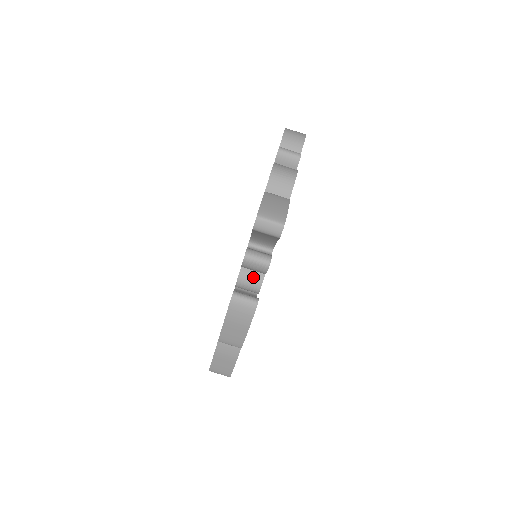
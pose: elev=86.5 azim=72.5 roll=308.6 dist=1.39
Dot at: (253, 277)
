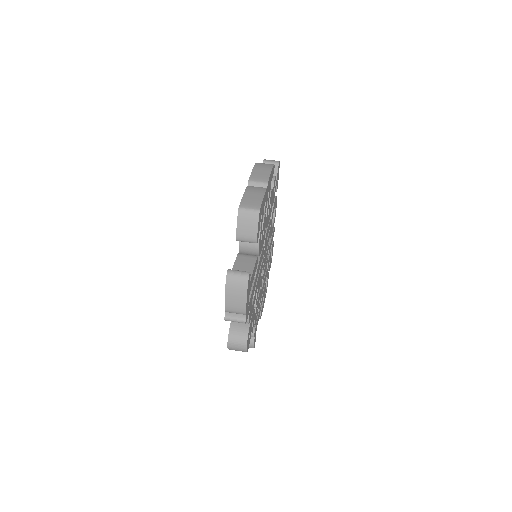
Dot at: occluded
